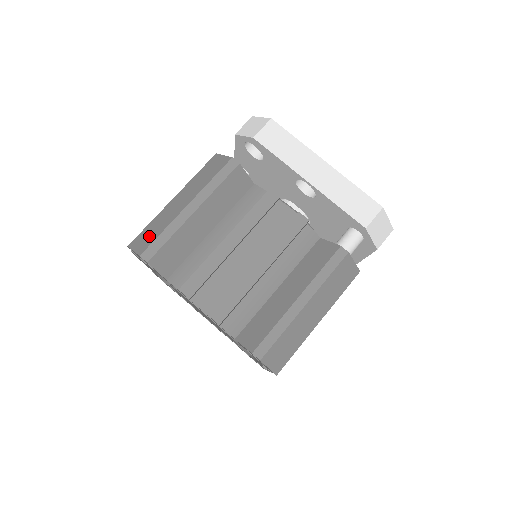
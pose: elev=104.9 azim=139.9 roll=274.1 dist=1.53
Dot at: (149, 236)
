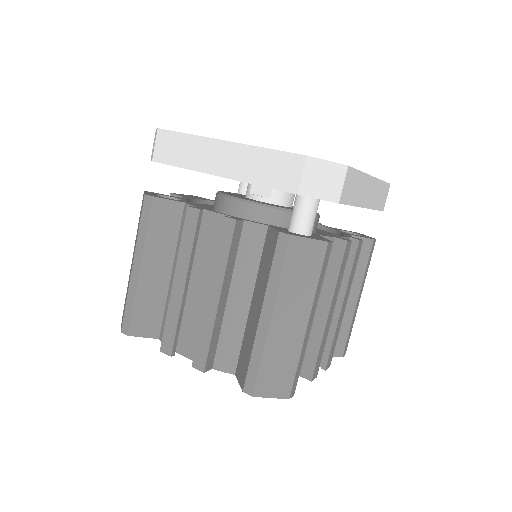
Dot at: (124, 307)
